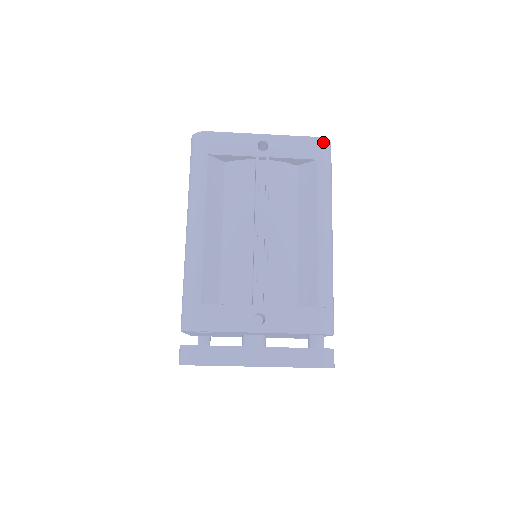
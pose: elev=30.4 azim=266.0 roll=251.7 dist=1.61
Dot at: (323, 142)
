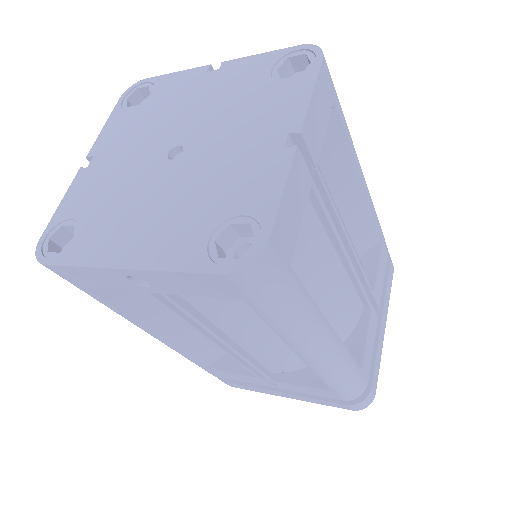
Dot at: (238, 279)
